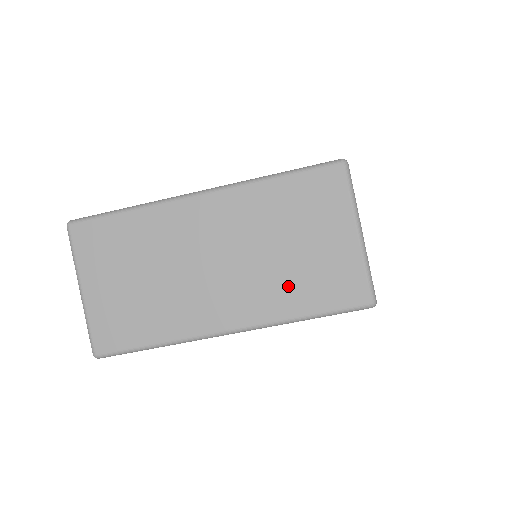
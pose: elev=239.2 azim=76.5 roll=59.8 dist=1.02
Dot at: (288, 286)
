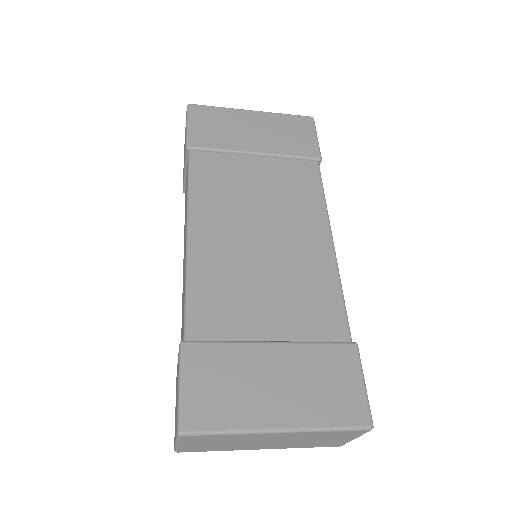
Dot at: (304, 445)
